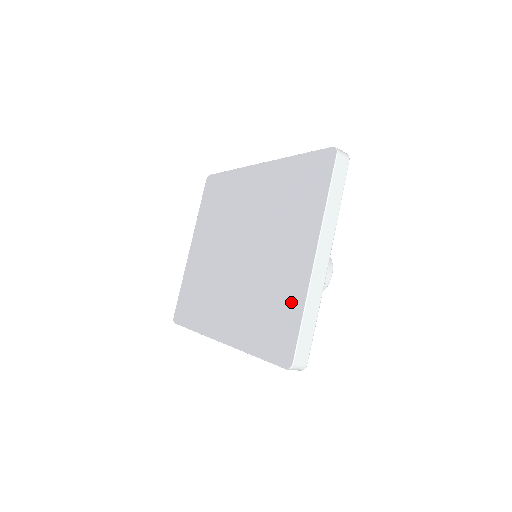
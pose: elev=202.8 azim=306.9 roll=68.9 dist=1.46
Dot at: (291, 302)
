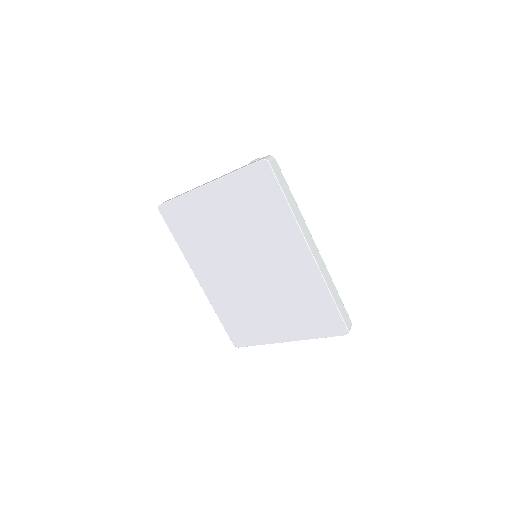
Dot at: (258, 335)
